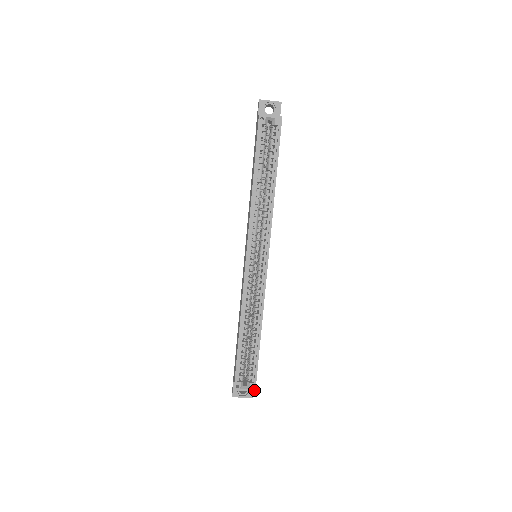
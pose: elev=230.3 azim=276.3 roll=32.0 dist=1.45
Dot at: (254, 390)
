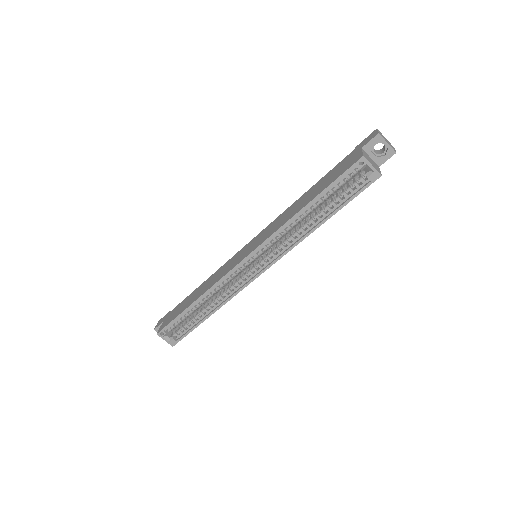
Dot at: (173, 345)
